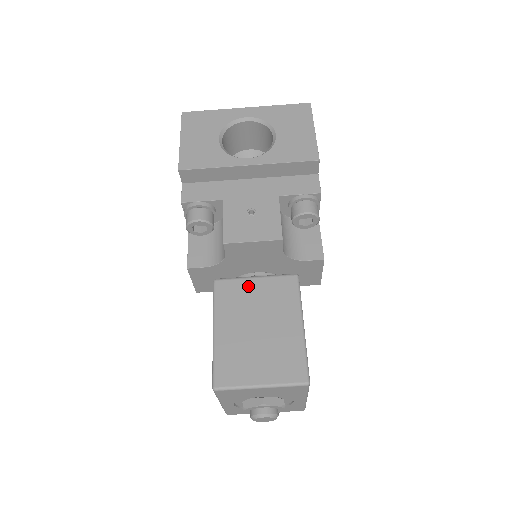
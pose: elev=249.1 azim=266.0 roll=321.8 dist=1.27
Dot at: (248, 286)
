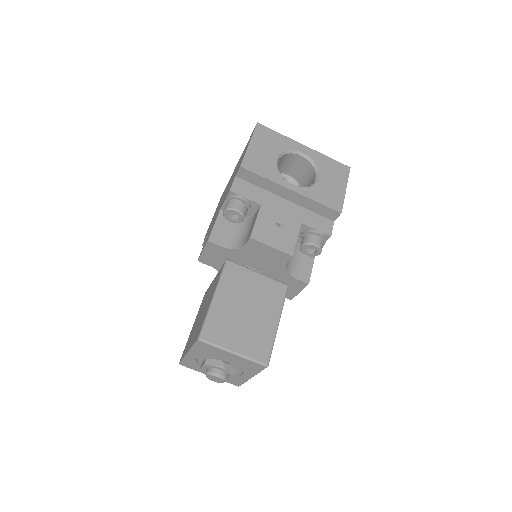
Dot at: (250, 276)
